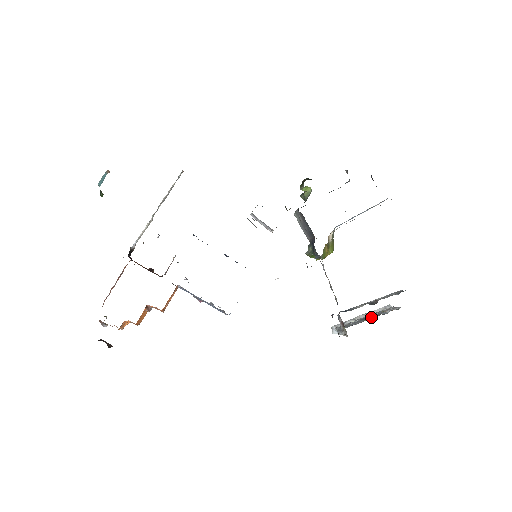
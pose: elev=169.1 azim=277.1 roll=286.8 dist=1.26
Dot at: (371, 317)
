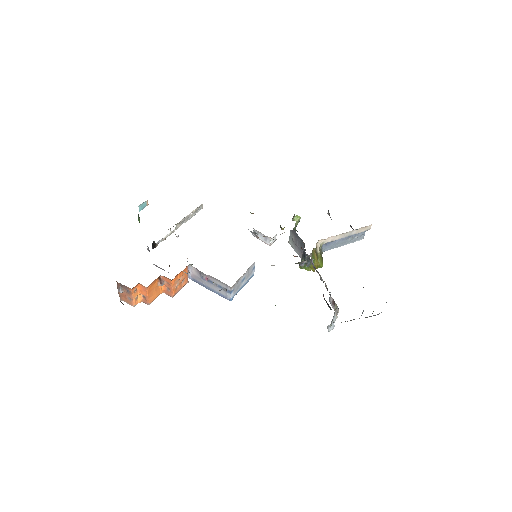
Dot at: (362, 313)
